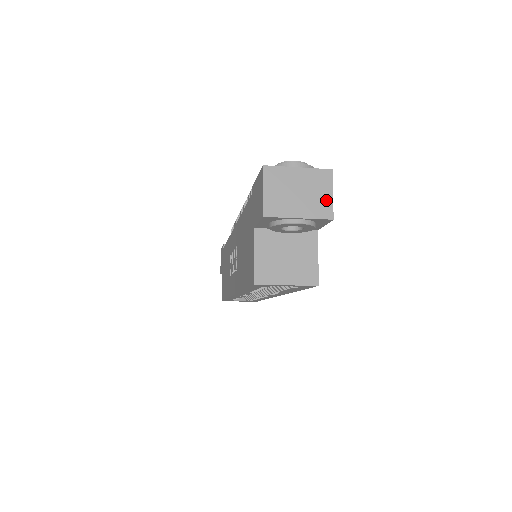
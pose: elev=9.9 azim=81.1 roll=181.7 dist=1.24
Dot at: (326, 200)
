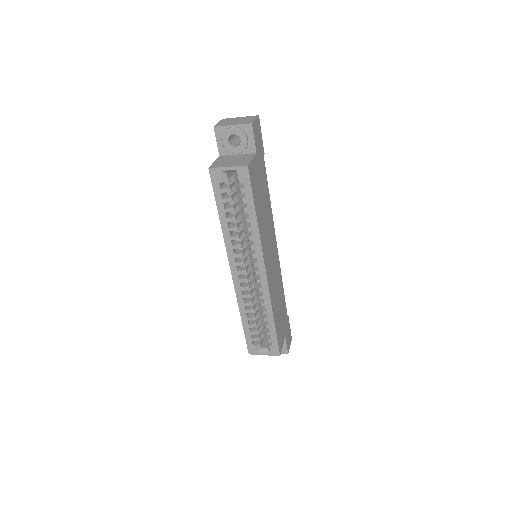
Dot at: (251, 120)
